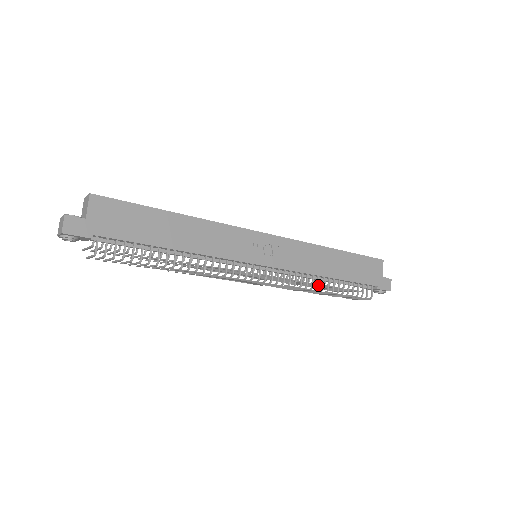
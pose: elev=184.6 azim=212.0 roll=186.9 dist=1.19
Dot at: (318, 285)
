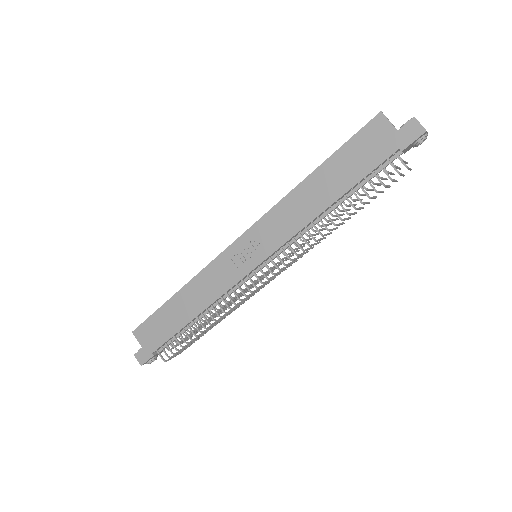
Dot at: (324, 226)
